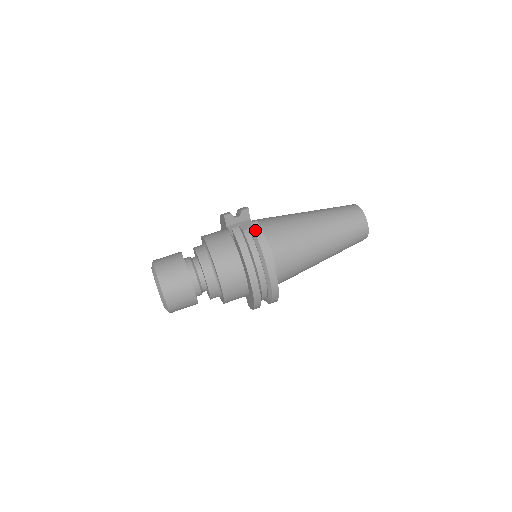
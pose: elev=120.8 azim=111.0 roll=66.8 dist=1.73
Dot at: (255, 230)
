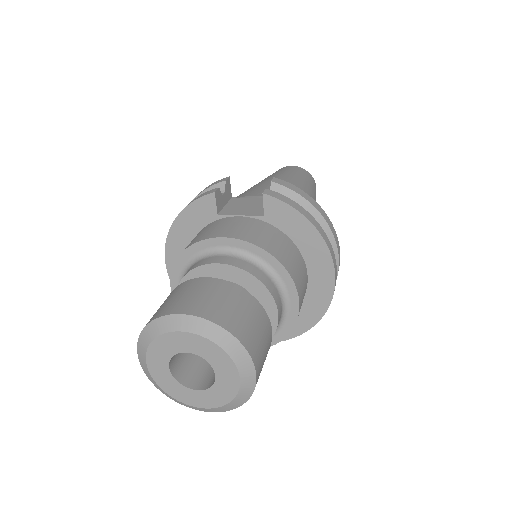
Dot at: (287, 186)
